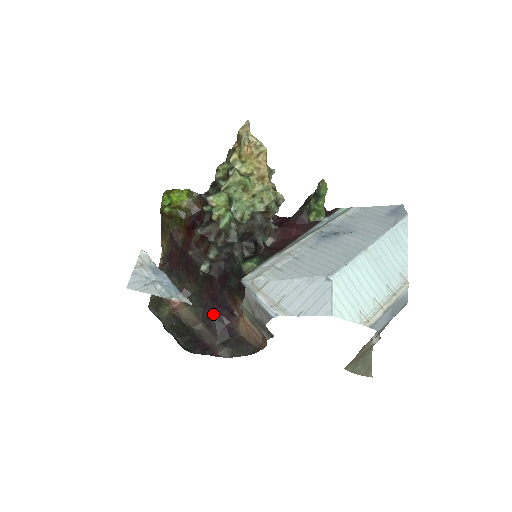
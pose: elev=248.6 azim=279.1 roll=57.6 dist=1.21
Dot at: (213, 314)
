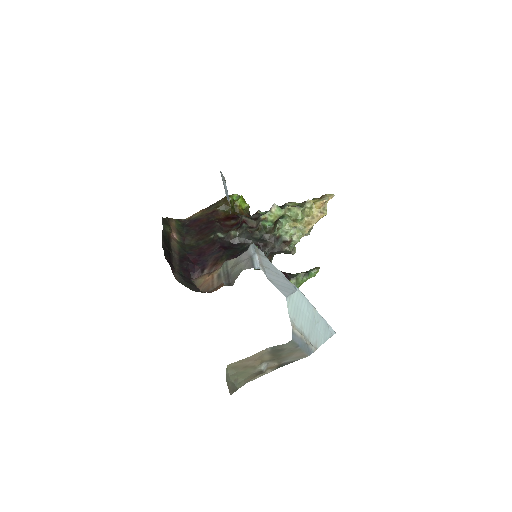
Dot at: (190, 260)
